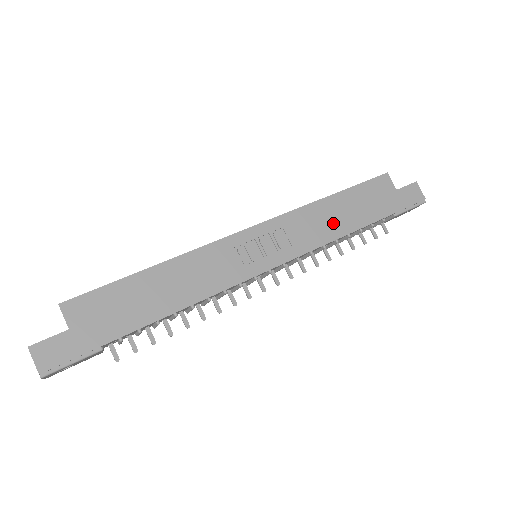
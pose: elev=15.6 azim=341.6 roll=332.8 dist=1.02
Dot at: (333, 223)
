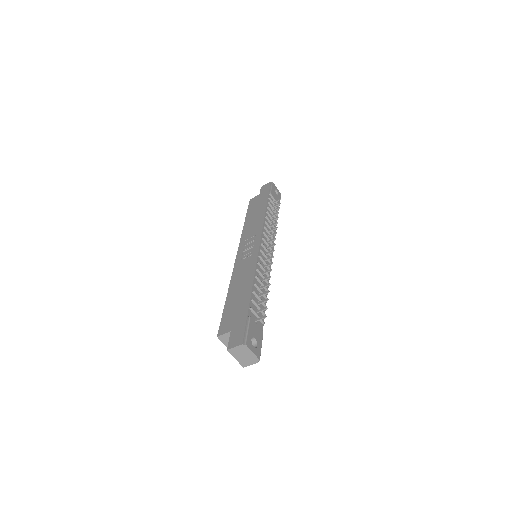
Dot at: (257, 219)
